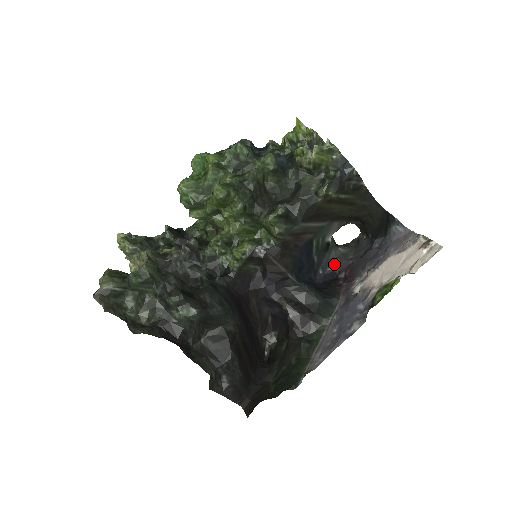
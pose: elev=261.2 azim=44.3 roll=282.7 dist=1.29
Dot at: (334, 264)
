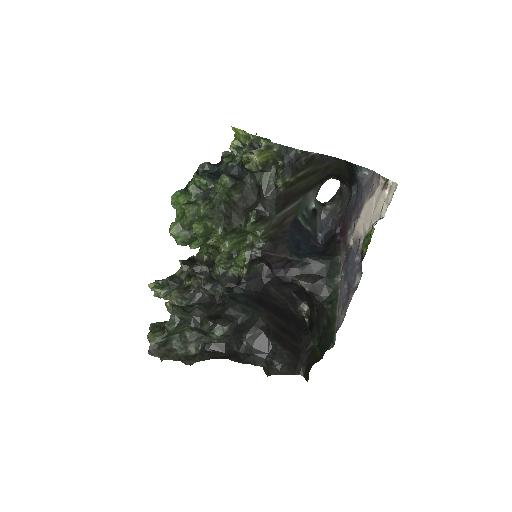
Dot at: (328, 223)
